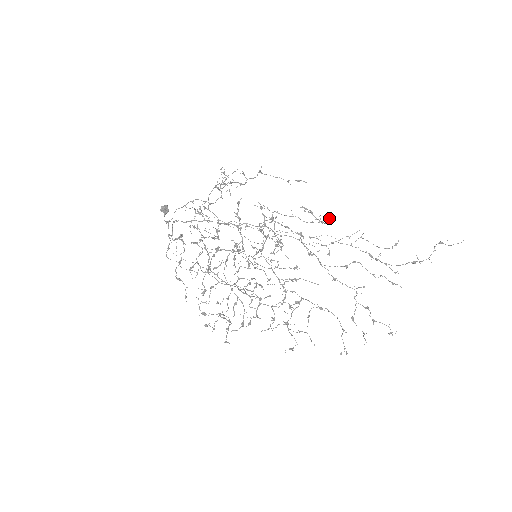
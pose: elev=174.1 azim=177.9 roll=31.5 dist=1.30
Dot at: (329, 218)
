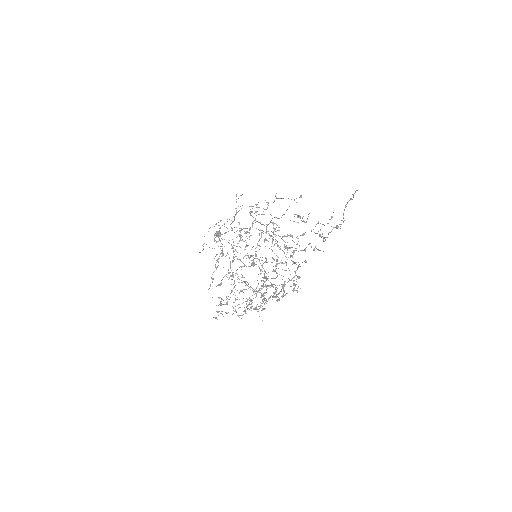
Dot at: occluded
